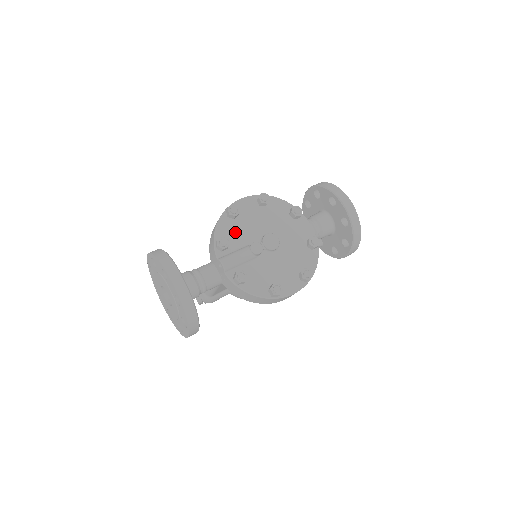
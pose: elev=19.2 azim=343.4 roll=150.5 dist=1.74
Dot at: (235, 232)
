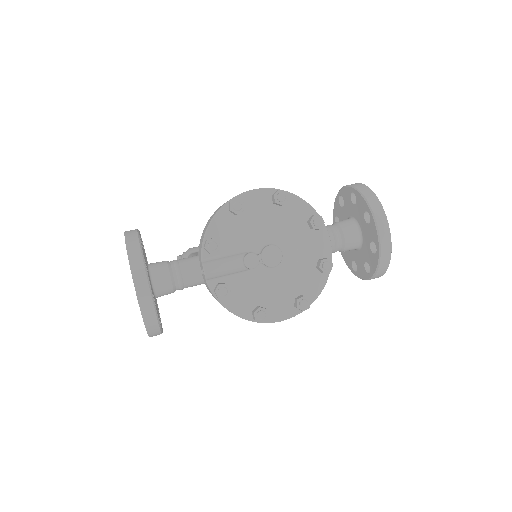
Dot at: (233, 232)
